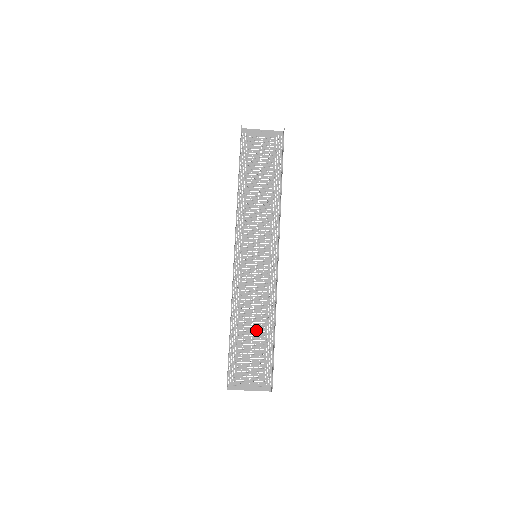
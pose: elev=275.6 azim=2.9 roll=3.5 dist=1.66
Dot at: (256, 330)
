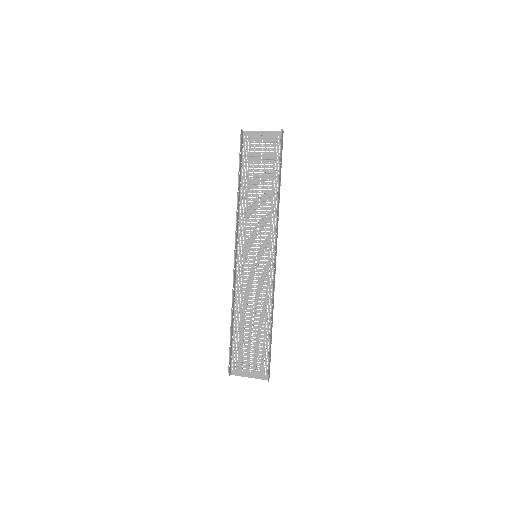
Dot at: (256, 324)
